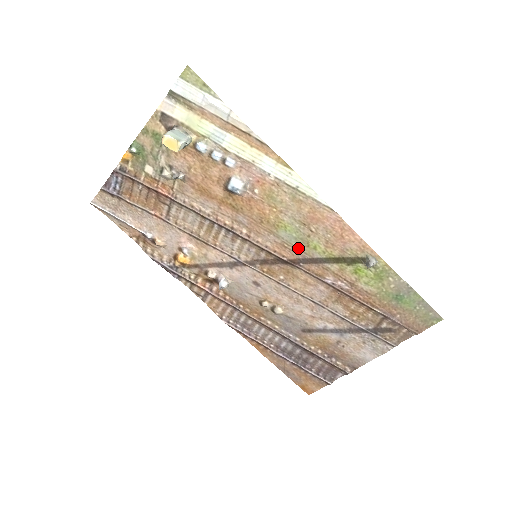
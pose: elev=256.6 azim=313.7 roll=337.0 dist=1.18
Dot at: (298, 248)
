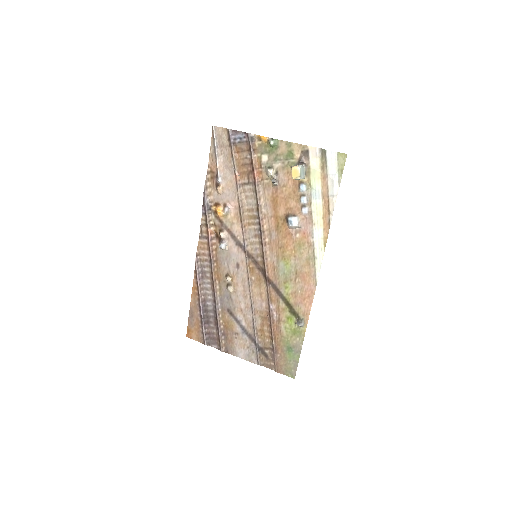
Dot at: (279, 278)
